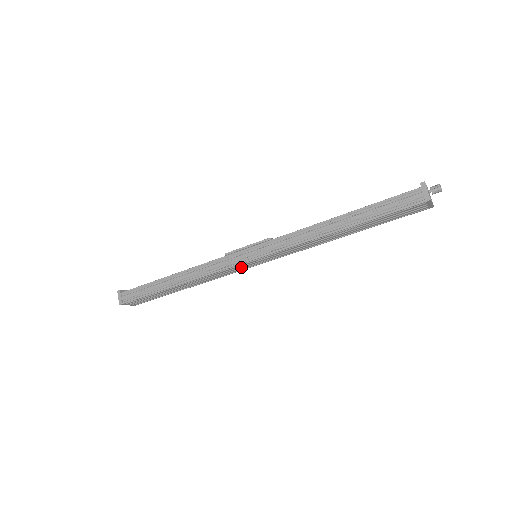
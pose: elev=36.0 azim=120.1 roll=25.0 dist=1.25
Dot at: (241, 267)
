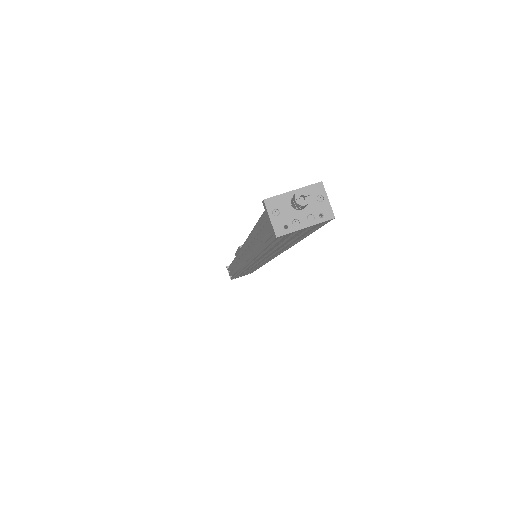
Dot at: (256, 265)
